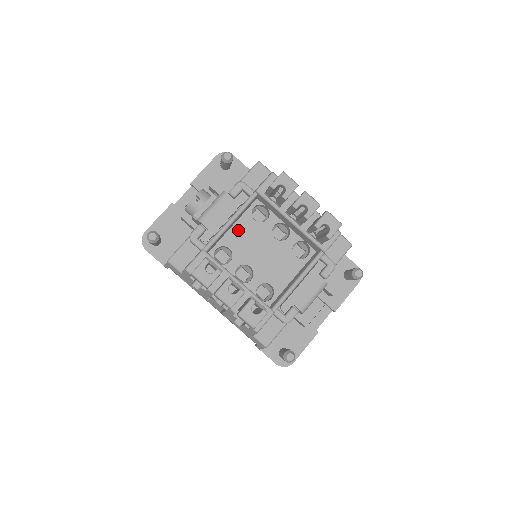
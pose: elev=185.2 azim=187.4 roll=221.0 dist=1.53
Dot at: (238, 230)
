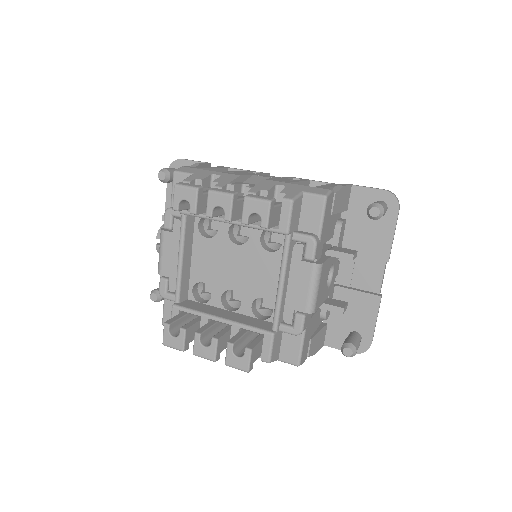
Dot at: (199, 258)
